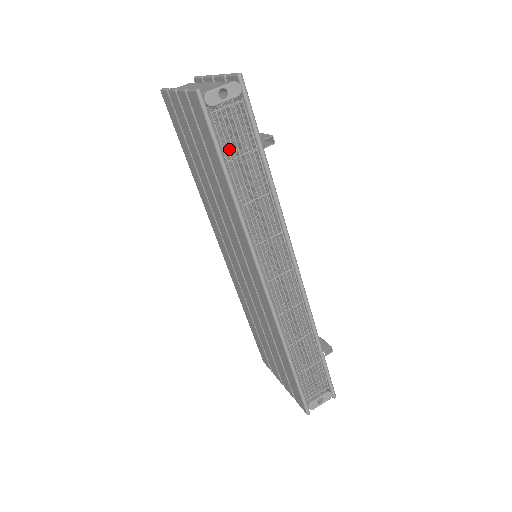
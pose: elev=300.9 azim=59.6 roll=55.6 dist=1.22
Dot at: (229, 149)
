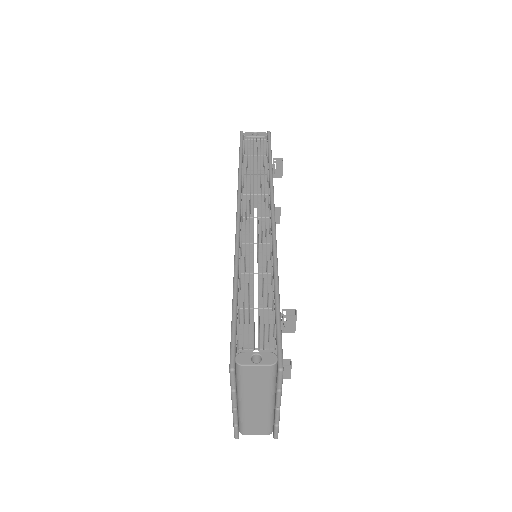
Dot at: occluded
